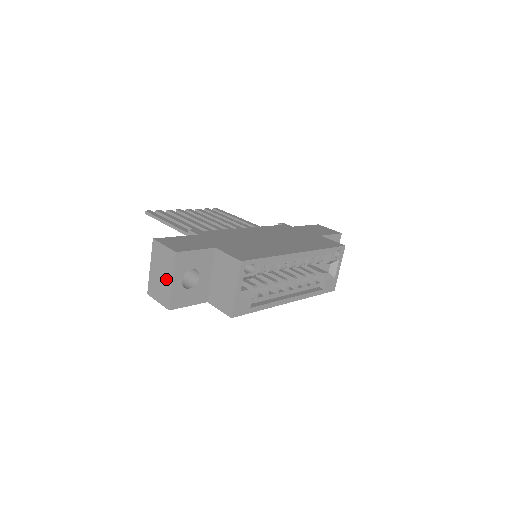
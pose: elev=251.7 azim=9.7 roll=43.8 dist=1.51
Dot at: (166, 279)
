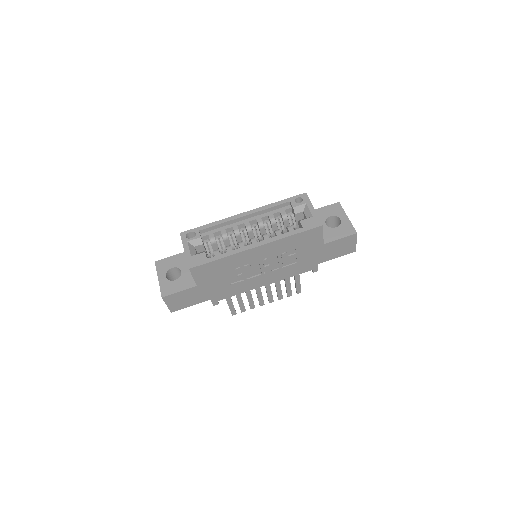
Dot at: occluded
